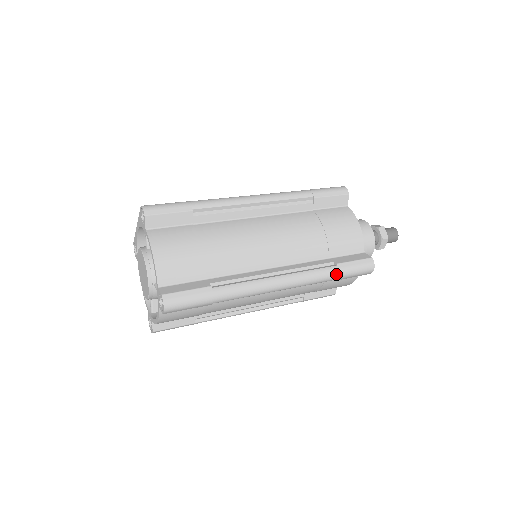
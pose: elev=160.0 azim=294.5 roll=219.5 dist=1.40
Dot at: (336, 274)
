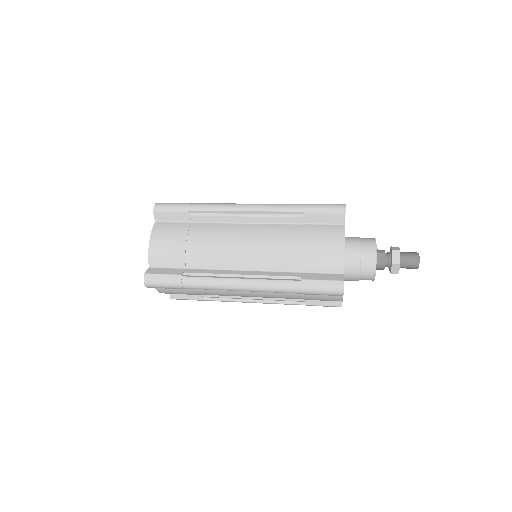
Dot at: (298, 289)
